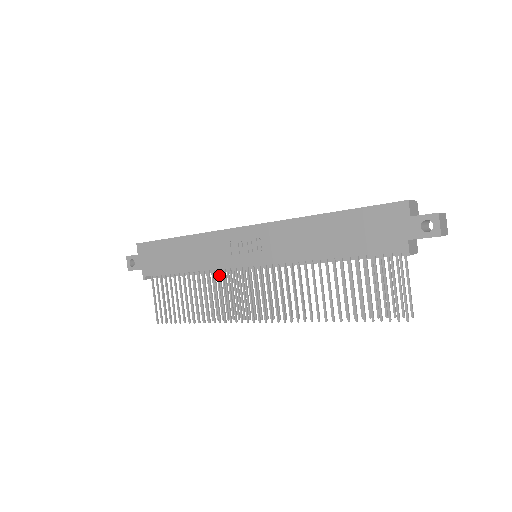
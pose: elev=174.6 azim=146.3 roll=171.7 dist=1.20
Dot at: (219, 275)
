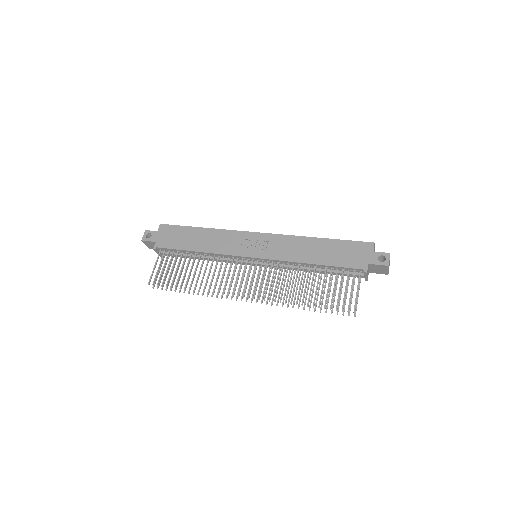
Dot at: (223, 260)
